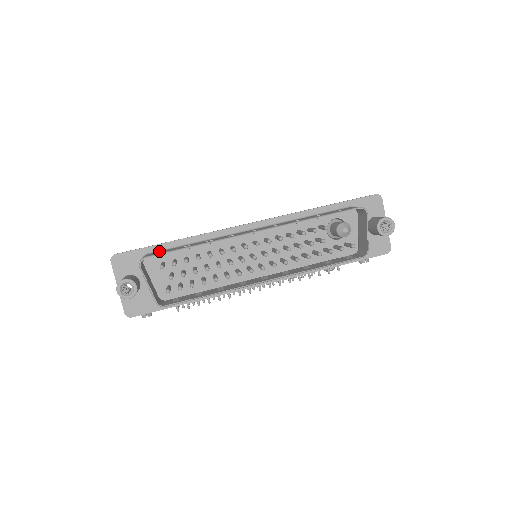
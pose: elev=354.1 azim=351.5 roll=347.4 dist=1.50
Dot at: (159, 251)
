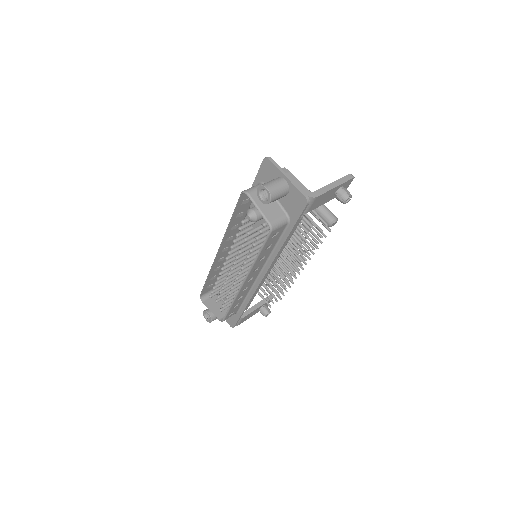
Dot at: occluded
